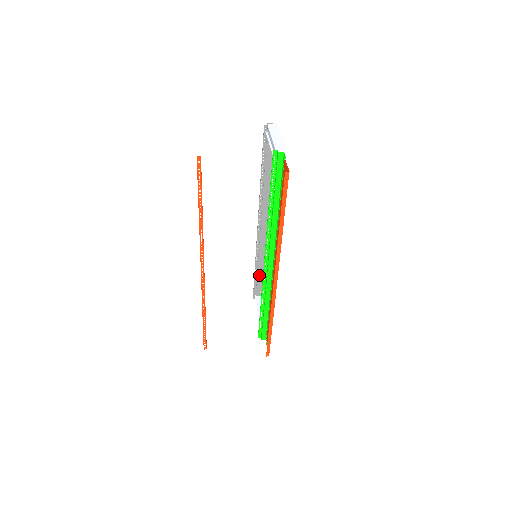
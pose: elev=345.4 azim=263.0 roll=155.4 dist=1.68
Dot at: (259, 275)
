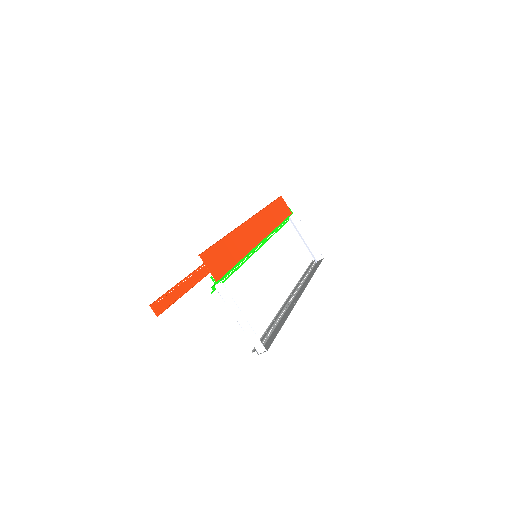
Dot at: (274, 333)
